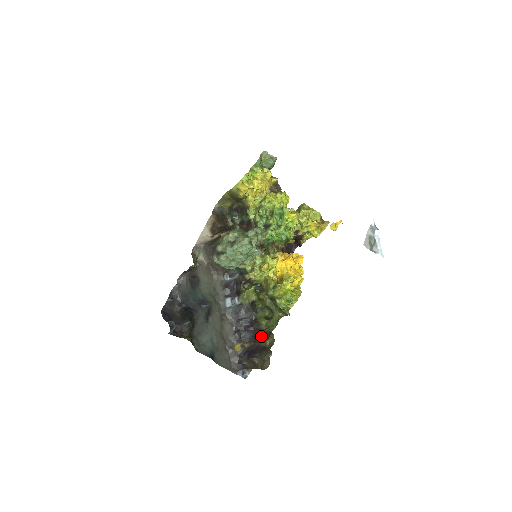
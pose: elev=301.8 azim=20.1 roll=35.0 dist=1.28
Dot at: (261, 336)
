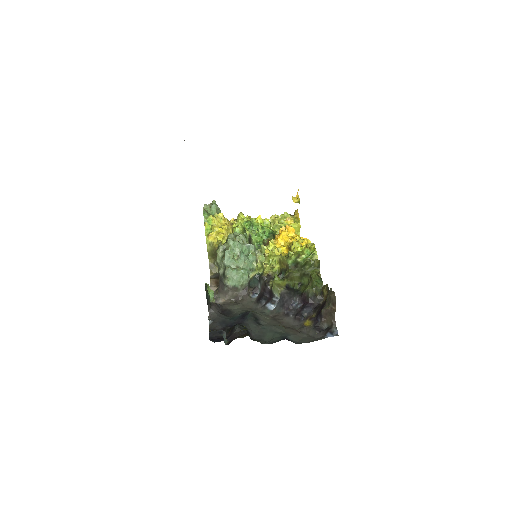
Dot at: (321, 302)
